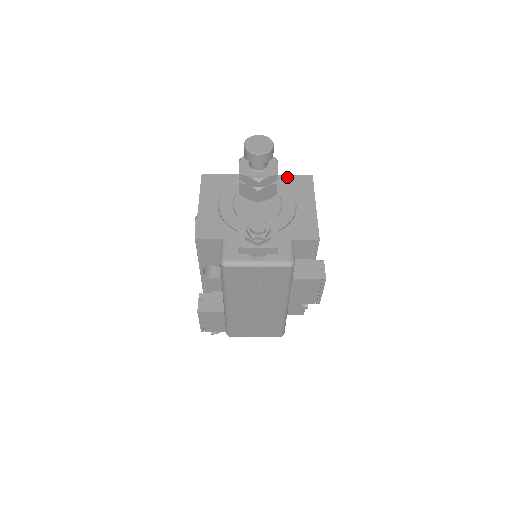
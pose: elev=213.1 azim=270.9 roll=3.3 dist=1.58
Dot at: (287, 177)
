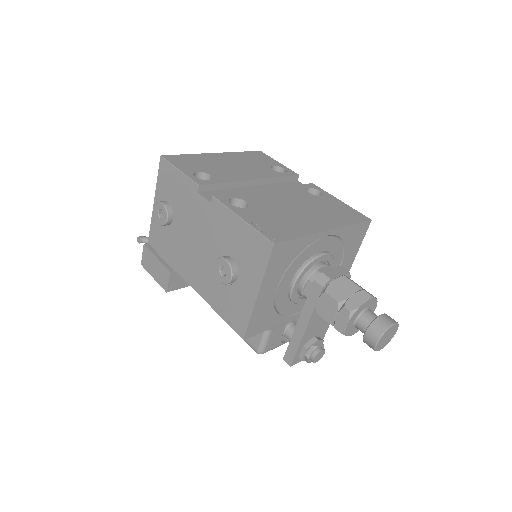
Dot at: (352, 229)
